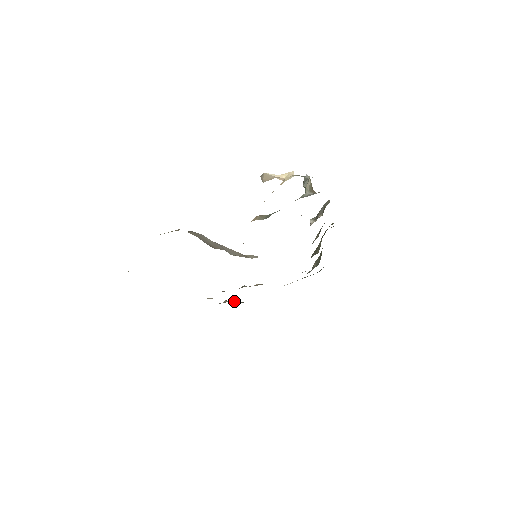
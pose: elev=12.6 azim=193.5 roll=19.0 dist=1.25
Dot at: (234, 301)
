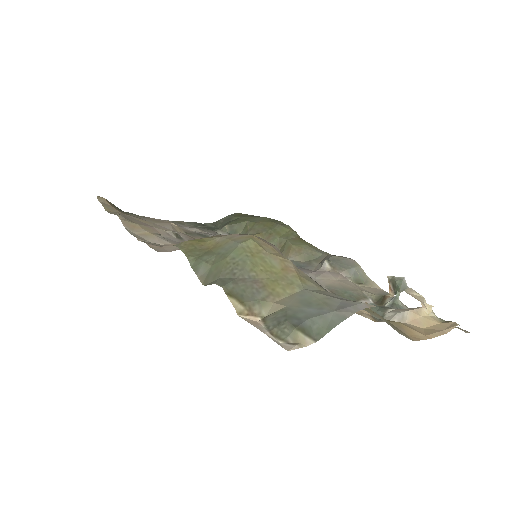
Dot at: occluded
